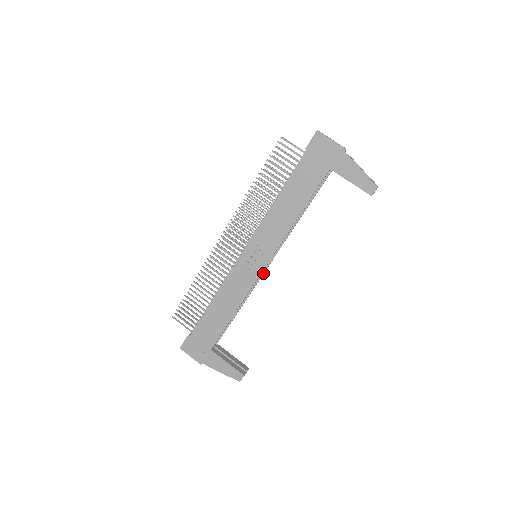
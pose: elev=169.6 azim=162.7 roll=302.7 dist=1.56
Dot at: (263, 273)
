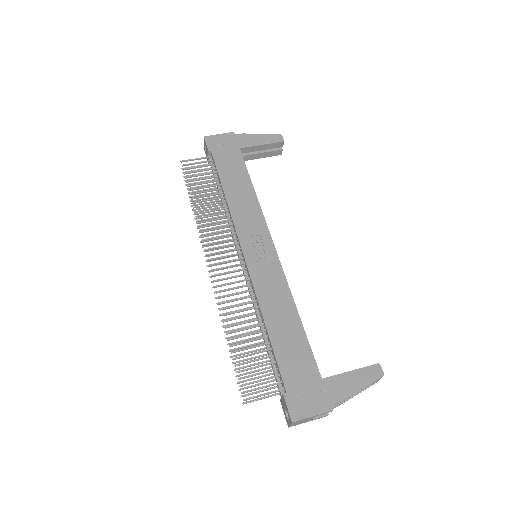
Dot at: occluded
